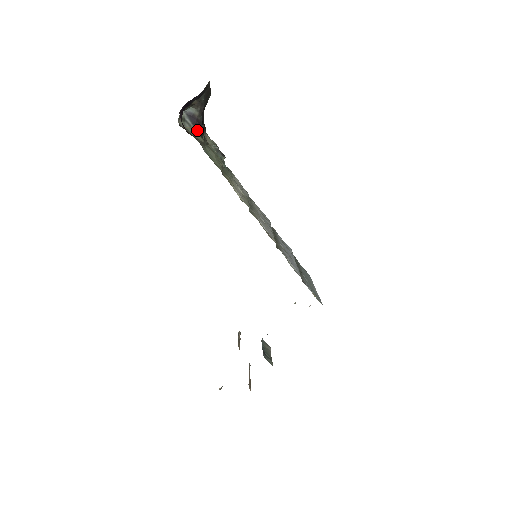
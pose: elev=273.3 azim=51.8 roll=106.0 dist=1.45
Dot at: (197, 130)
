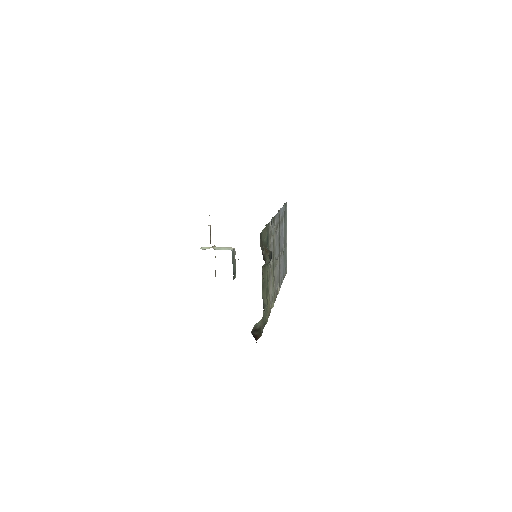
Dot at: occluded
